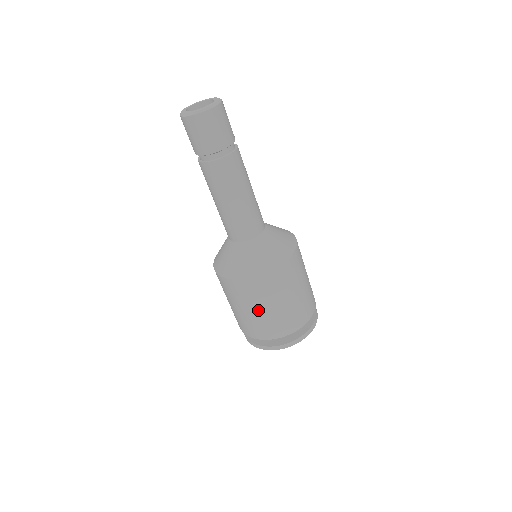
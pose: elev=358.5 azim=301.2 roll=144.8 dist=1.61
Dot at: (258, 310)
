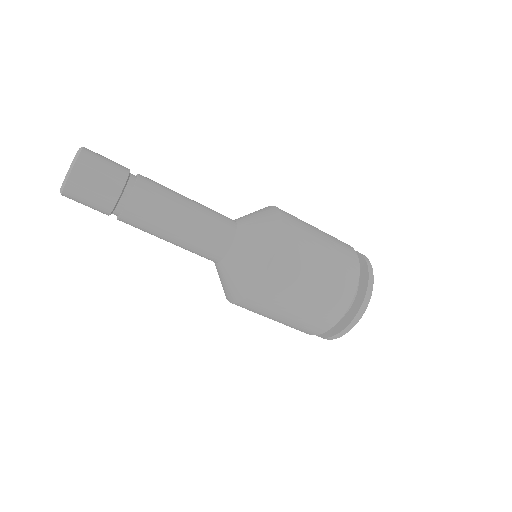
Dot at: occluded
